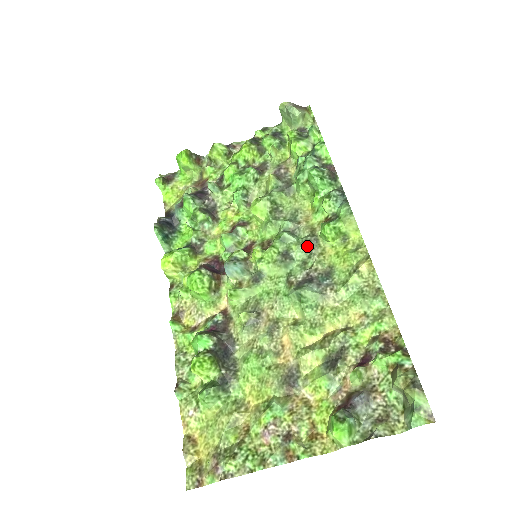
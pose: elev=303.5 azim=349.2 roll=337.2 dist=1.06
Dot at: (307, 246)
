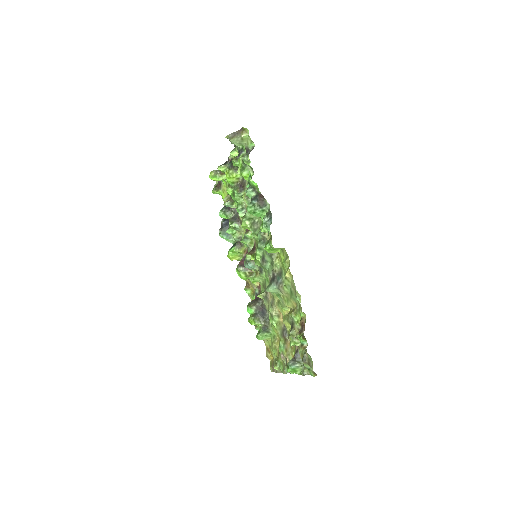
Dot at: (269, 254)
